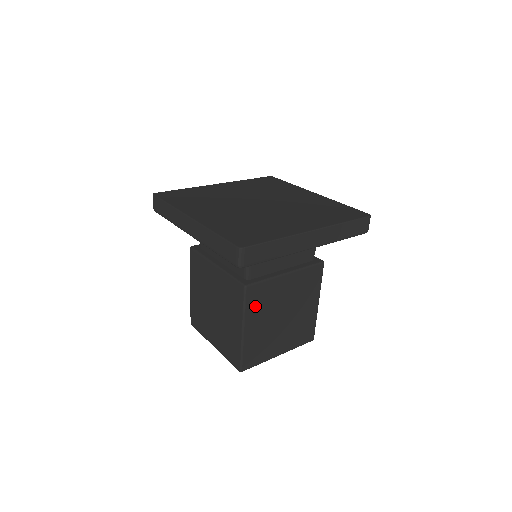
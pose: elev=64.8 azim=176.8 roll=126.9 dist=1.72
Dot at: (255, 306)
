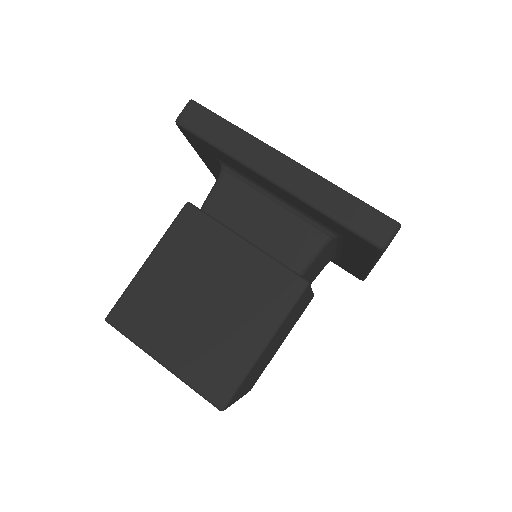
Dot at: (181, 241)
